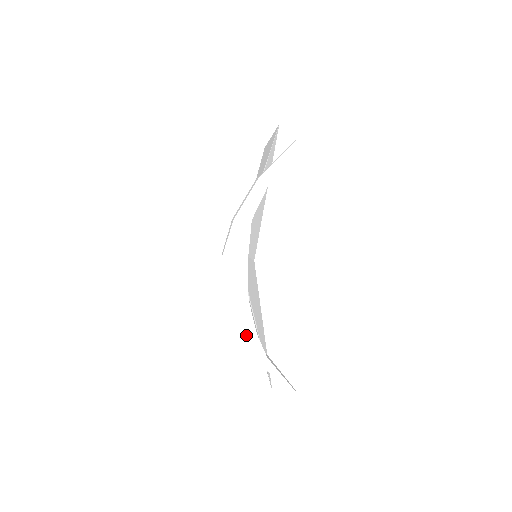
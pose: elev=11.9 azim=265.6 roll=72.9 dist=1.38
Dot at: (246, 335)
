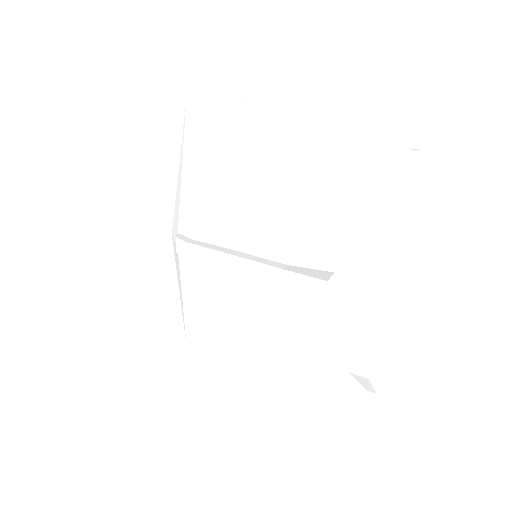
Dot at: (369, 363)
